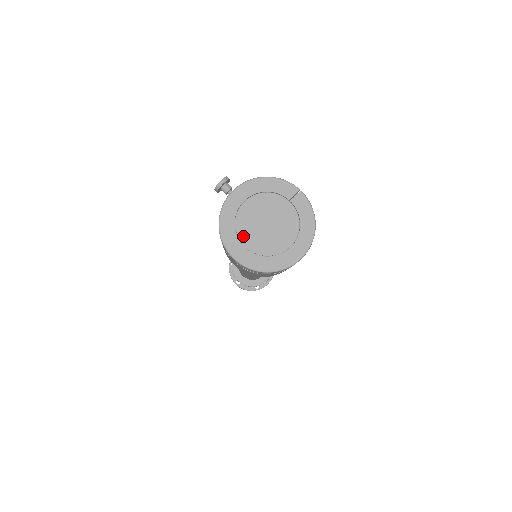
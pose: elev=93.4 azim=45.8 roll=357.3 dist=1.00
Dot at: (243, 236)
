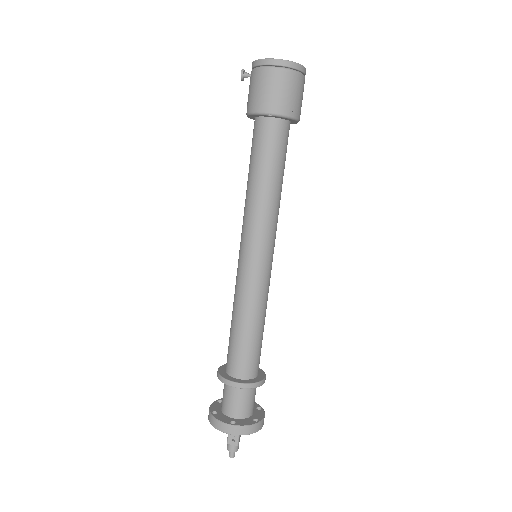
Dot at: occluded
